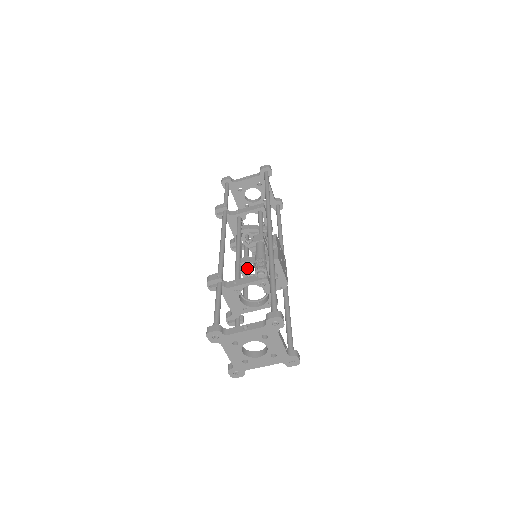
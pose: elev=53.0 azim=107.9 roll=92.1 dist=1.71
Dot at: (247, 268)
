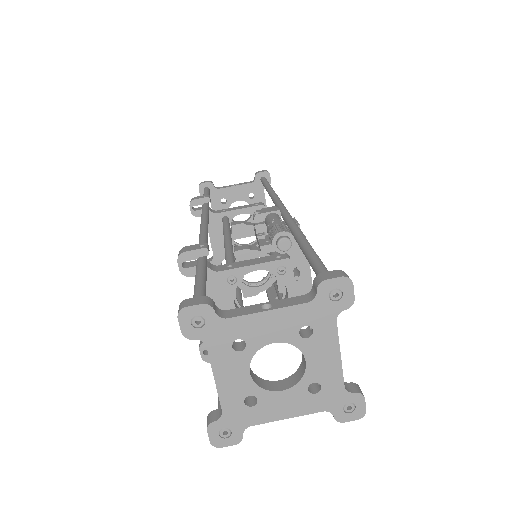
Dot at: occluded
